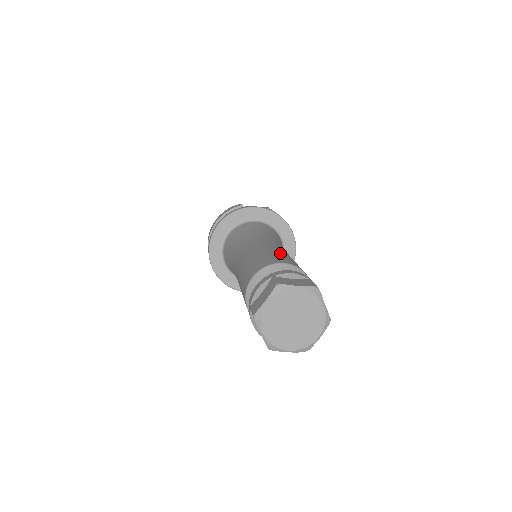
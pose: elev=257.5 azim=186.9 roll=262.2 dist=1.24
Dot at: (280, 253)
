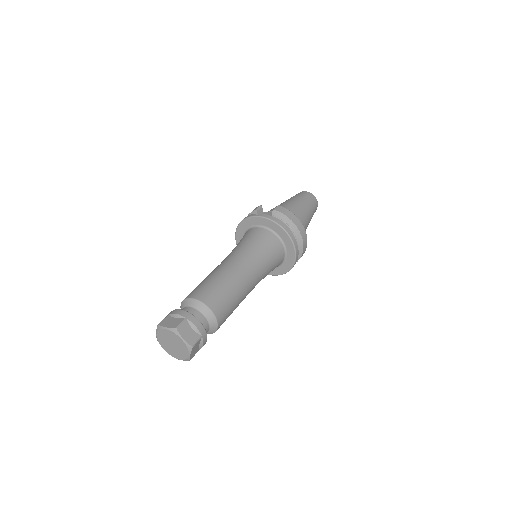
Dot at: (211, 281)
